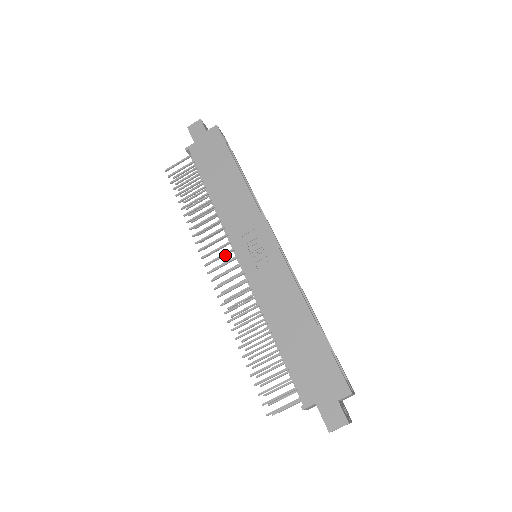
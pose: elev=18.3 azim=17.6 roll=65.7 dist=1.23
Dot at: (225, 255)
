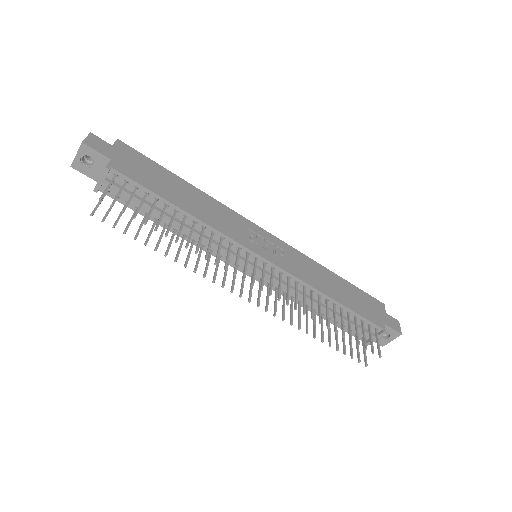
Dot at: (247, 262)
